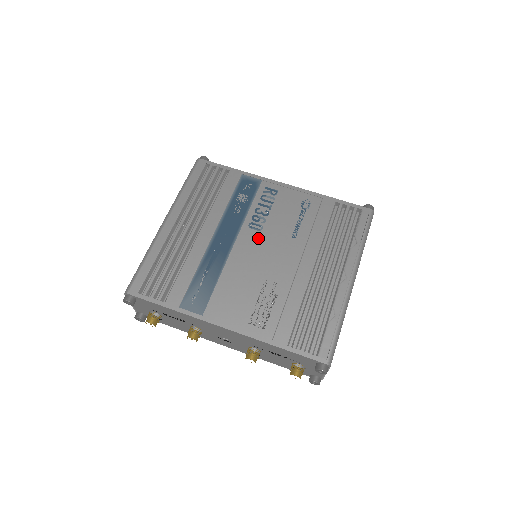
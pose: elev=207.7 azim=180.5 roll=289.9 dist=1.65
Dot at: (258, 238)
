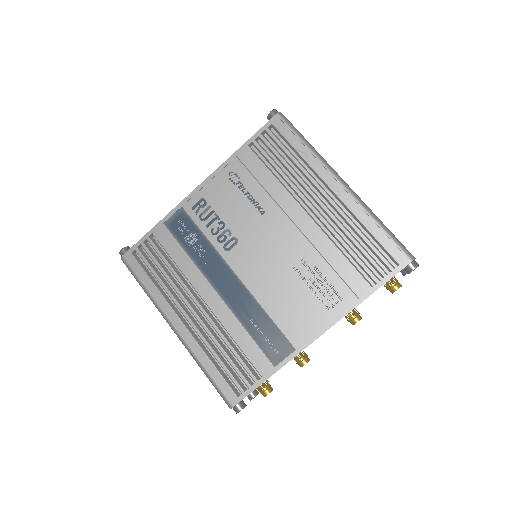
Dot at: (244, 249)
